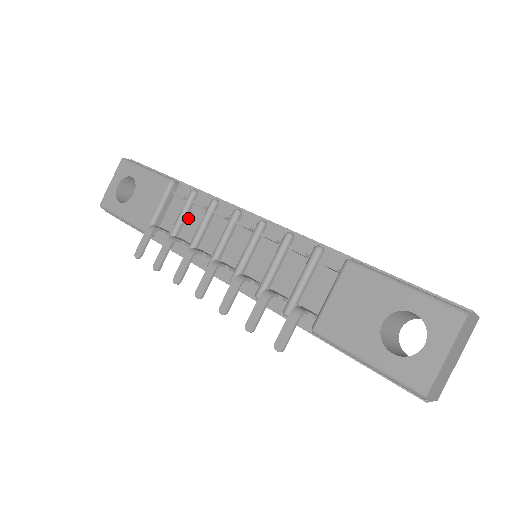
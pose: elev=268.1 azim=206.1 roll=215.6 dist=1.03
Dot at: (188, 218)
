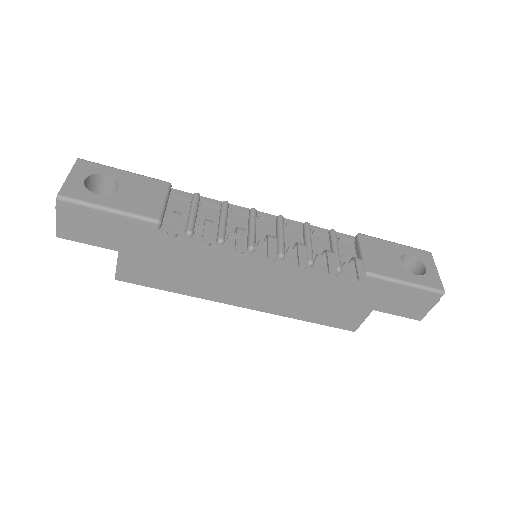
Dot at: (199, 215)
